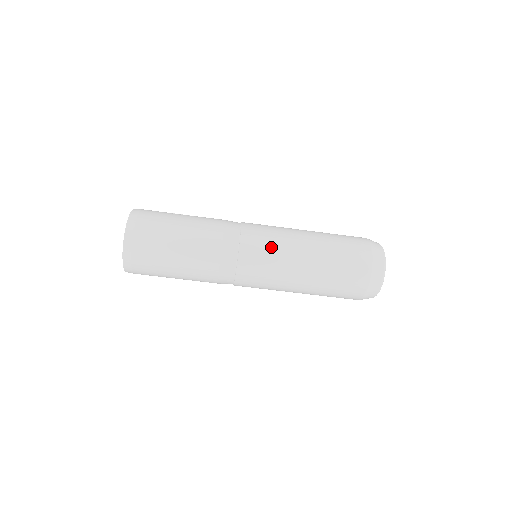
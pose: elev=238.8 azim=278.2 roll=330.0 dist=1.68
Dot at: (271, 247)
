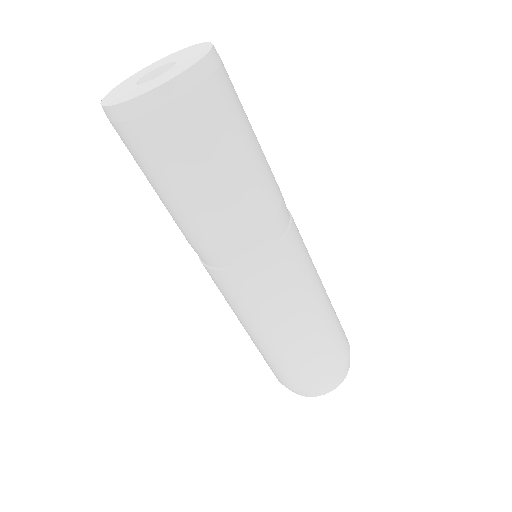
Dot at: (305, 268)
